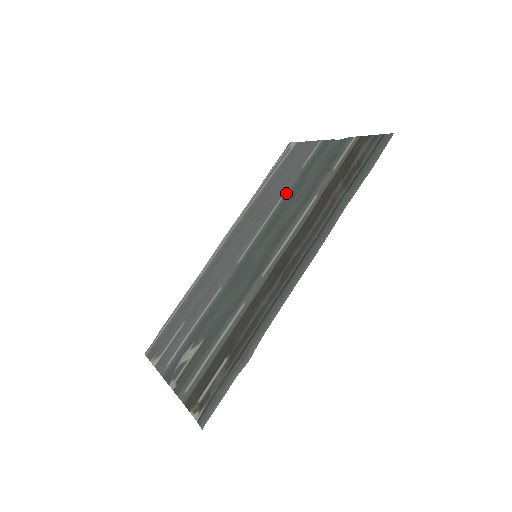
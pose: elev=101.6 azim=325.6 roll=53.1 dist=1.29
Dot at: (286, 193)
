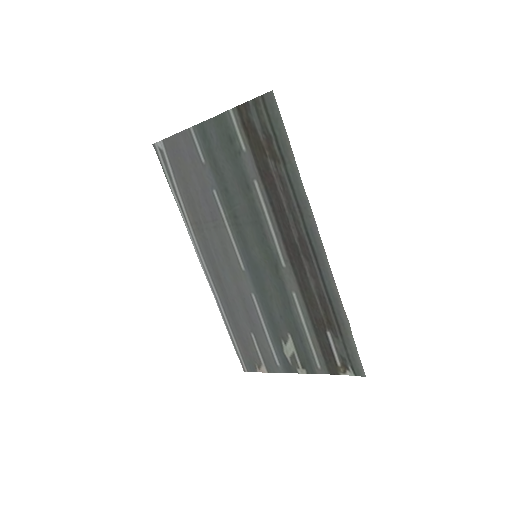
Dot at: (217, 193)
